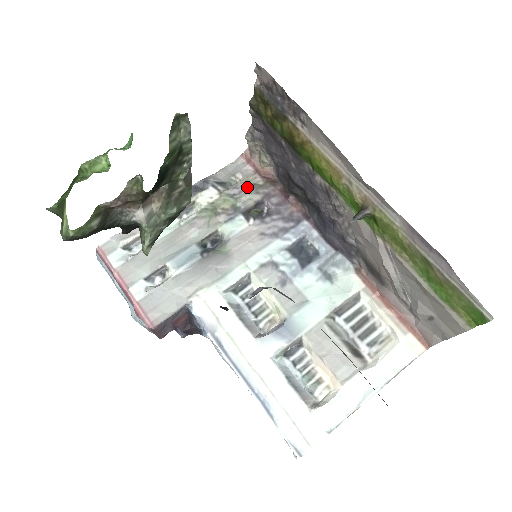
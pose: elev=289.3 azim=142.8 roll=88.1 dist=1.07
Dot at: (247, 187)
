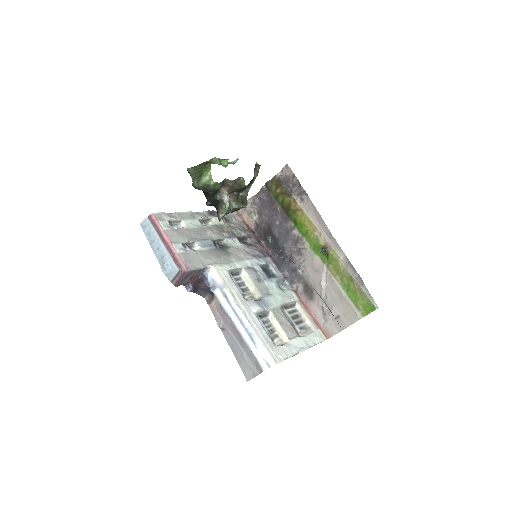
Dot at: (239, 227)
